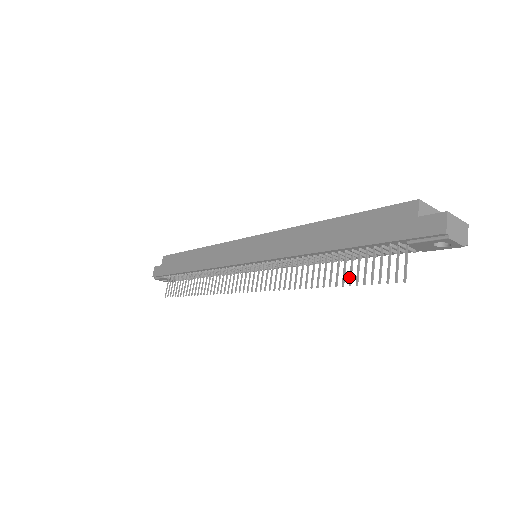
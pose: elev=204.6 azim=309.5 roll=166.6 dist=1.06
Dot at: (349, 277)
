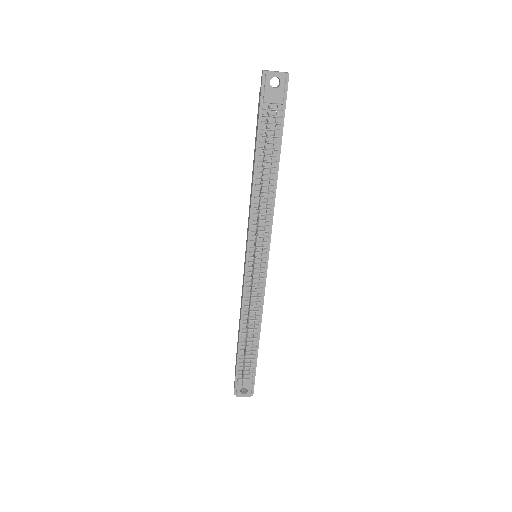
Dot at: (264, 156)
